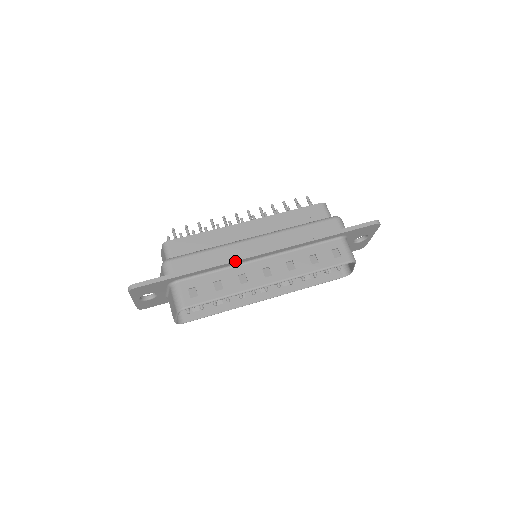
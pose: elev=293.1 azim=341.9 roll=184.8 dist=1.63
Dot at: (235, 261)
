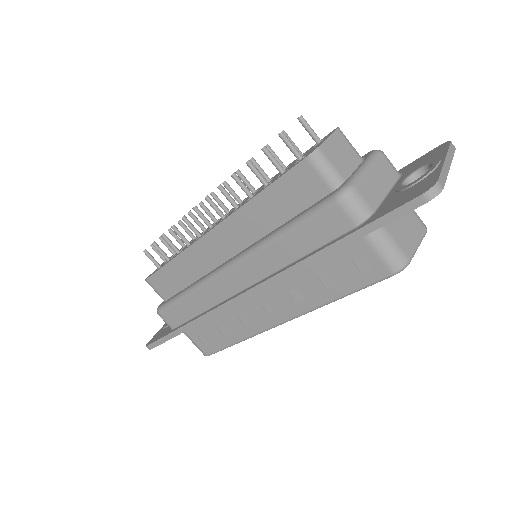
Dot at: (220, 312)
